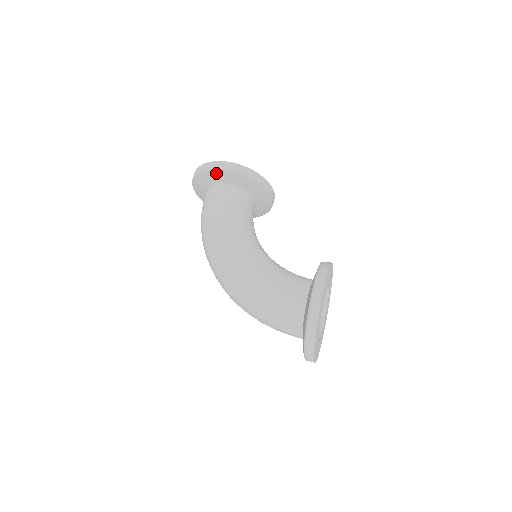
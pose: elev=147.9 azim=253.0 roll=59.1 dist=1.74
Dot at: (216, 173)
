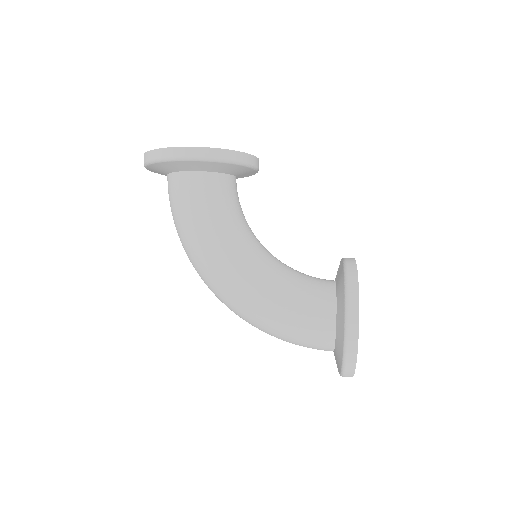
Dot at: (178, 164)
